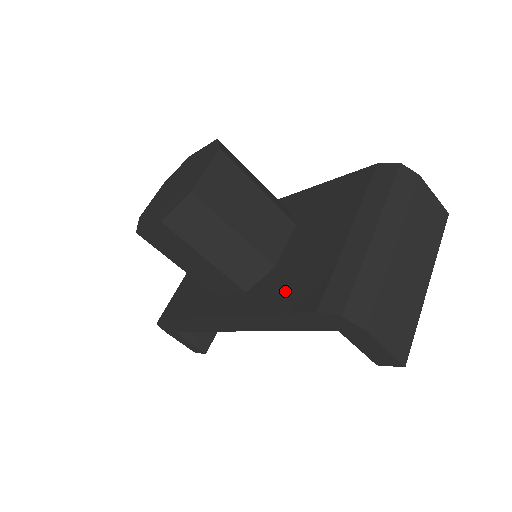
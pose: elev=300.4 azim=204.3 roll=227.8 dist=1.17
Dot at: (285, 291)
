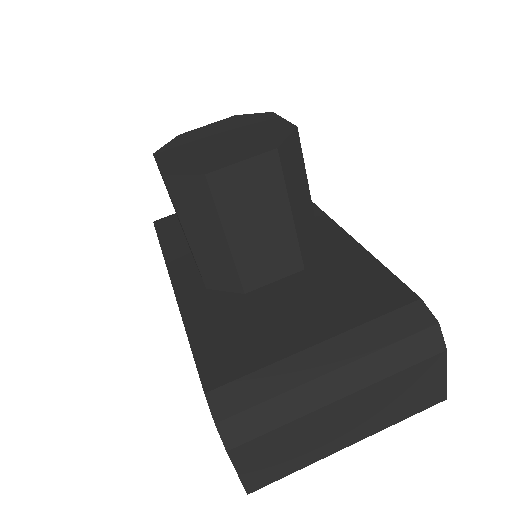
Dot at: (219, 333)
